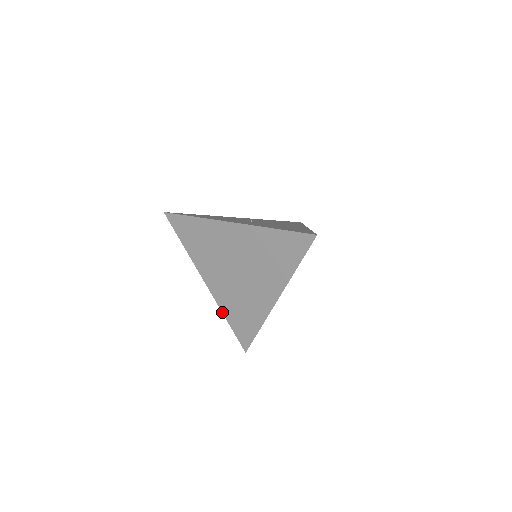
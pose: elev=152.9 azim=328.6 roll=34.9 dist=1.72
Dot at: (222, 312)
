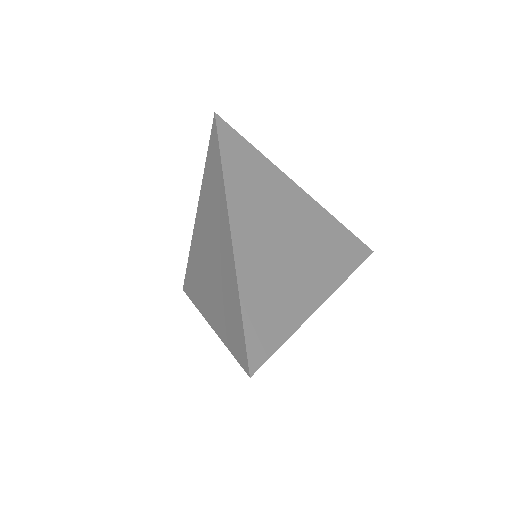
Dot at: (222, 341)
